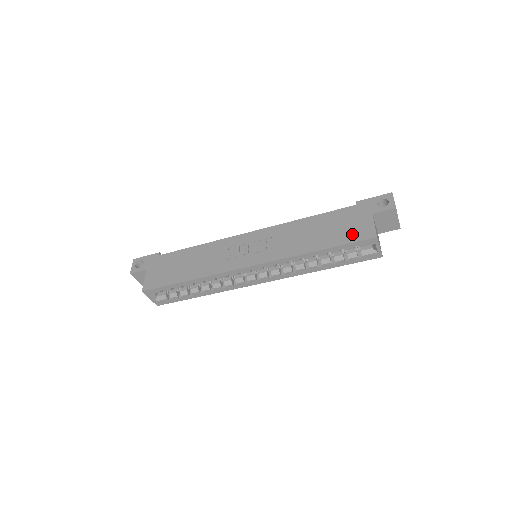
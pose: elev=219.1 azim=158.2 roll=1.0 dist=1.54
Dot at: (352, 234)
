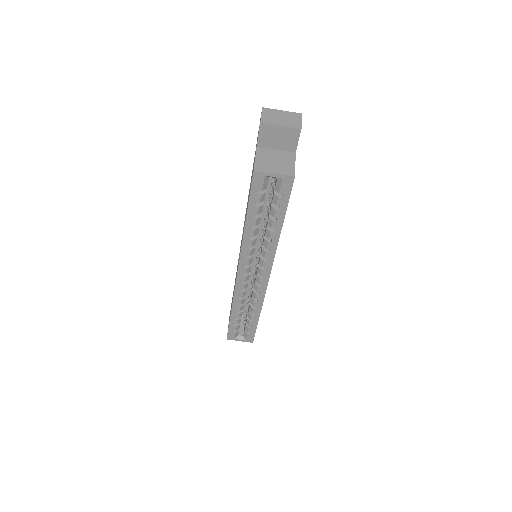
Dot at: occluded
